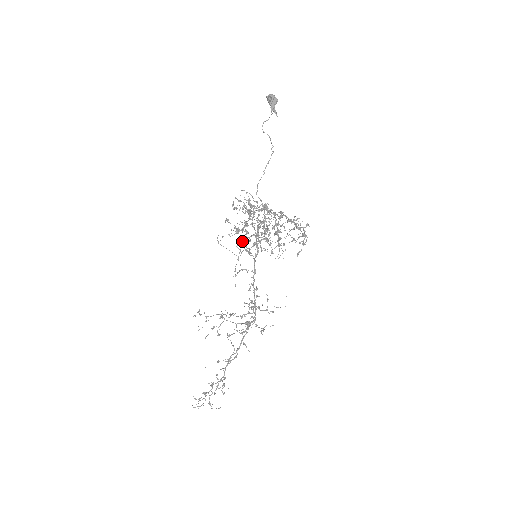
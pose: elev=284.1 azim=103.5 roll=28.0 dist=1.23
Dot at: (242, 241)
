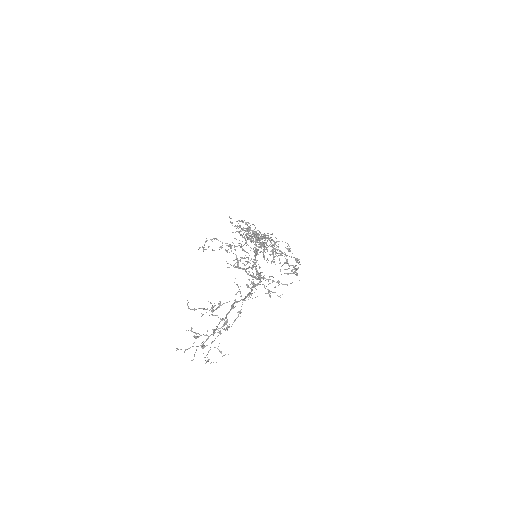
Dot at: (240, 261)
